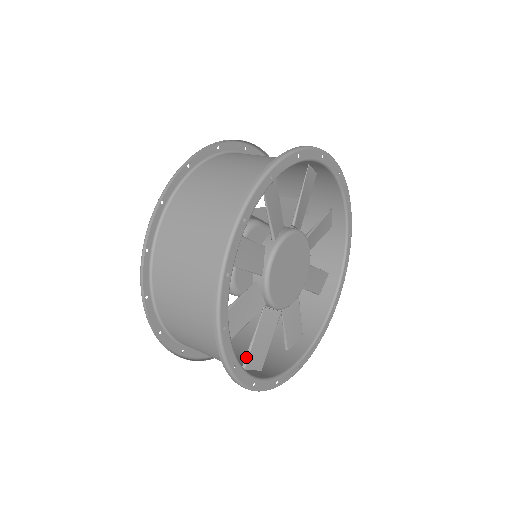
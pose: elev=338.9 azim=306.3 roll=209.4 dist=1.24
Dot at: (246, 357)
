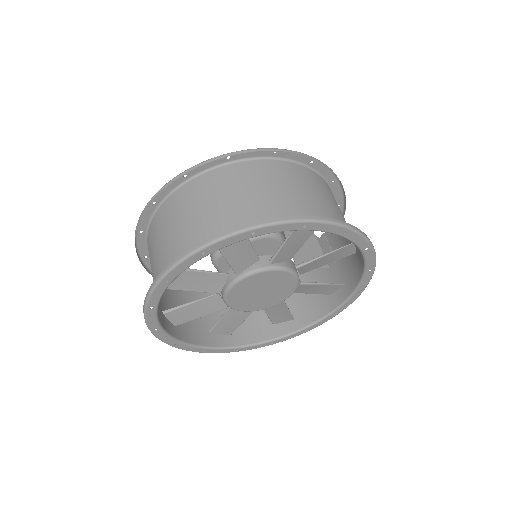
Dot at: (173, 308)
